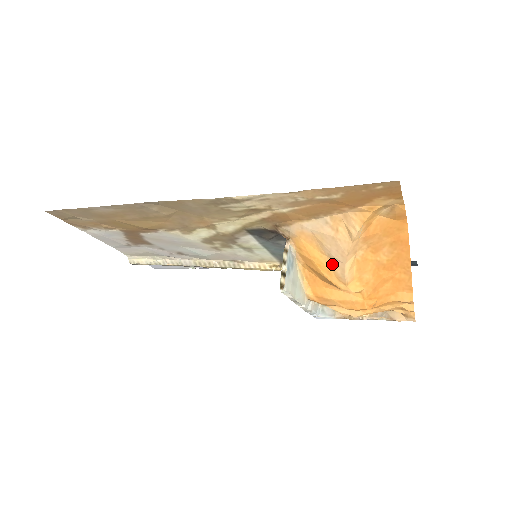
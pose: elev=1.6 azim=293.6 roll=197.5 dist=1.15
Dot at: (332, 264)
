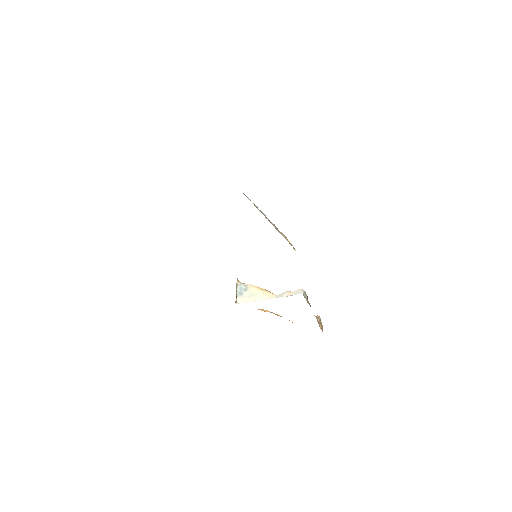
Dot at: occluded
